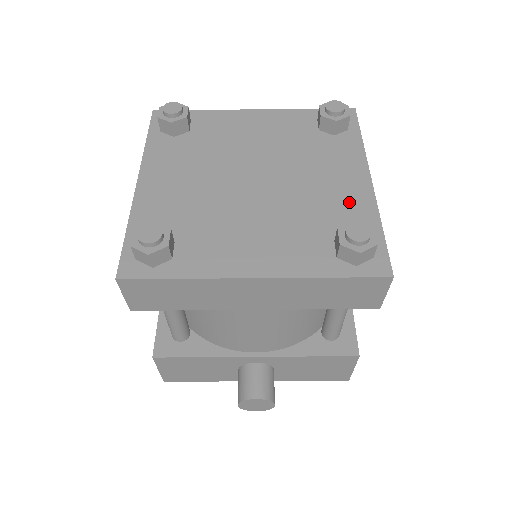
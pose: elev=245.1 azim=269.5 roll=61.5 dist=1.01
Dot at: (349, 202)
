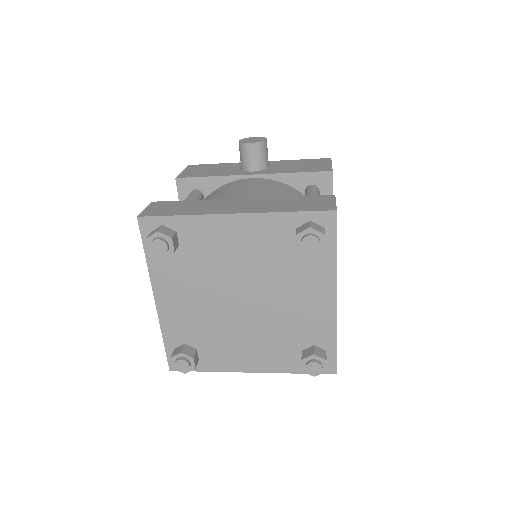
Dot at: (316, 321)
